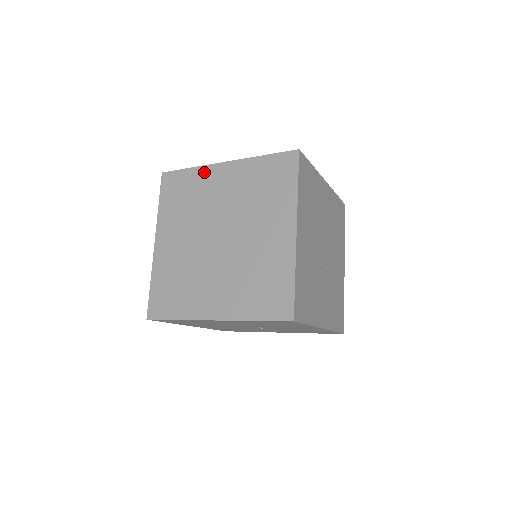
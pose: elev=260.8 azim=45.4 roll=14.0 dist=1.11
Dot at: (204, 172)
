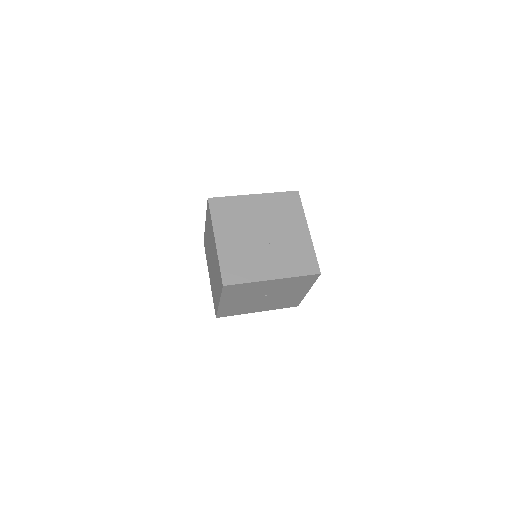
Dot at: (205, 232)
